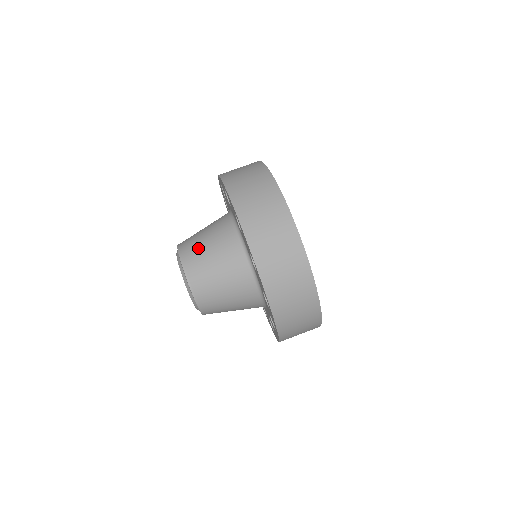
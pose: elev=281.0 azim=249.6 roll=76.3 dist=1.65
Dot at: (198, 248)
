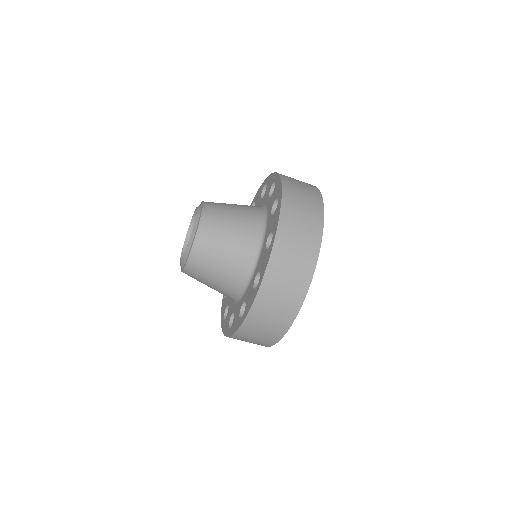
Dot at: (220, 226)
